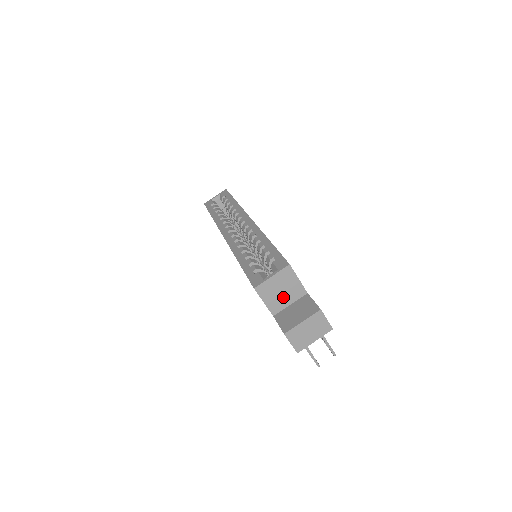
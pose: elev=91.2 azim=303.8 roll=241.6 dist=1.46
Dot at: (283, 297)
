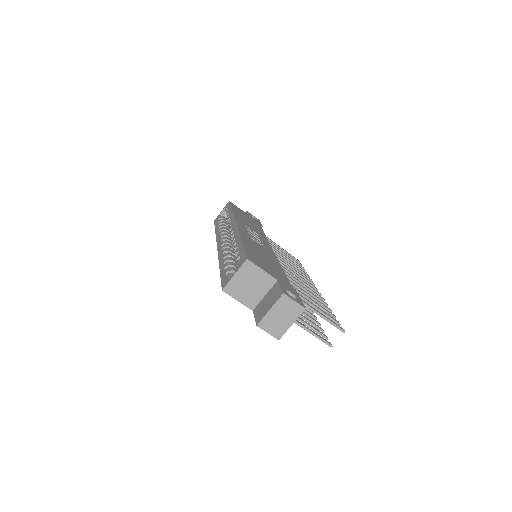
Dot at: (254, 291)
